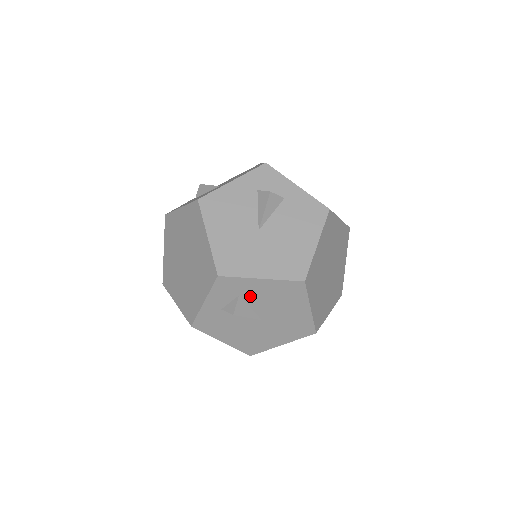
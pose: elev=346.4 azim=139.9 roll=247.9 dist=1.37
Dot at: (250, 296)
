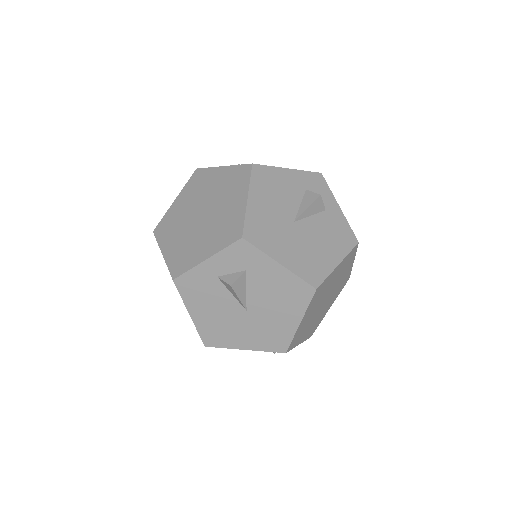
Dot at: (255, 277)
